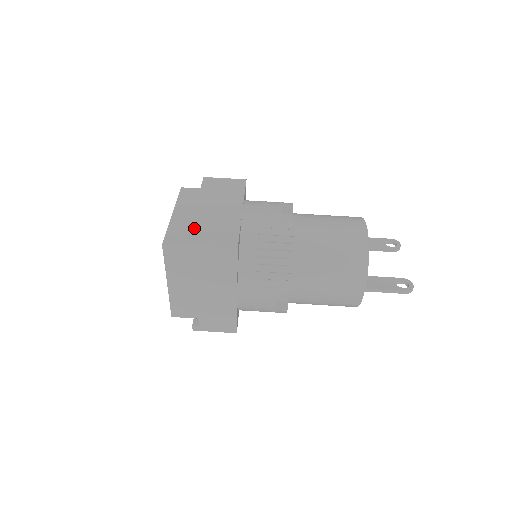
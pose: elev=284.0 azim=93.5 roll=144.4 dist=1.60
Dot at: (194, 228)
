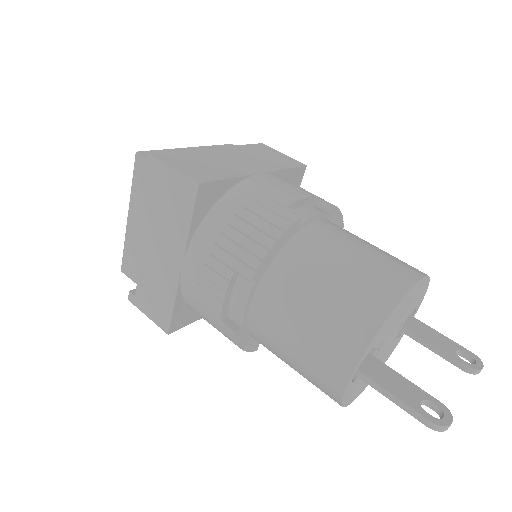
Dot at: (182, 152)
